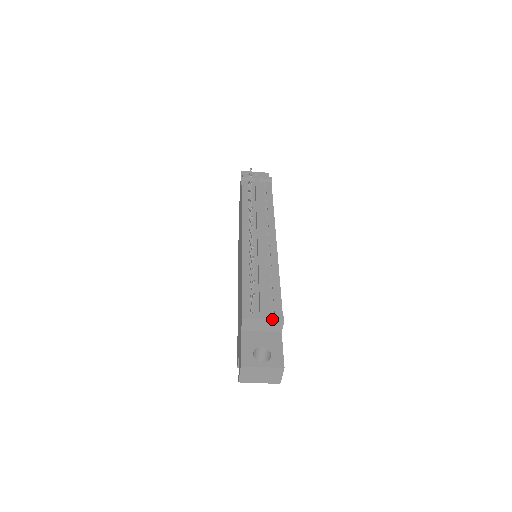
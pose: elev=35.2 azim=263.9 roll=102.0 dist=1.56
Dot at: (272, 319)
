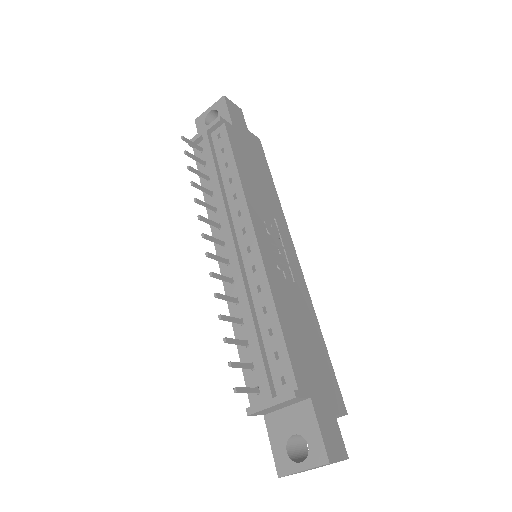
Dot at: (280, 402)
